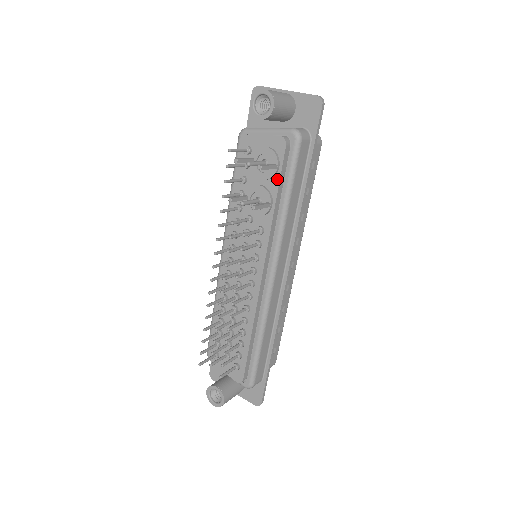
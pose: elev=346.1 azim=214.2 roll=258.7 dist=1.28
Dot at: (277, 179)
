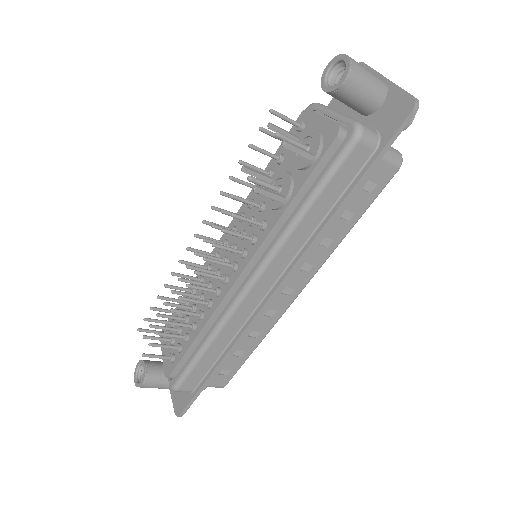
Dot at: (307, 174)
